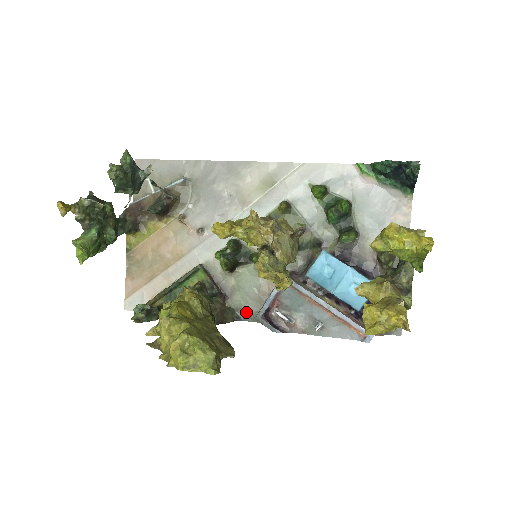
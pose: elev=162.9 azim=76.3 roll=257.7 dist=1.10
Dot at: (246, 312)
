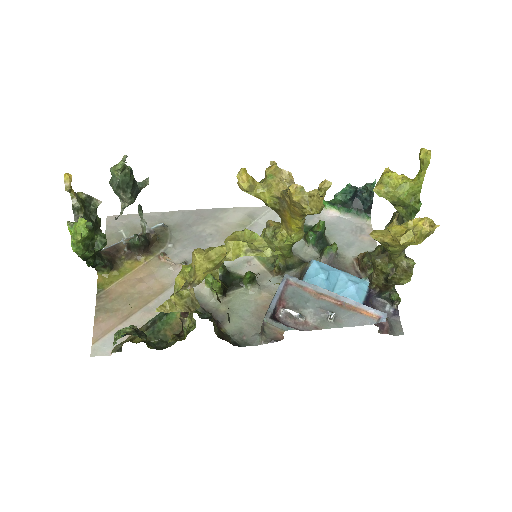
Dot at: (243, 337)
